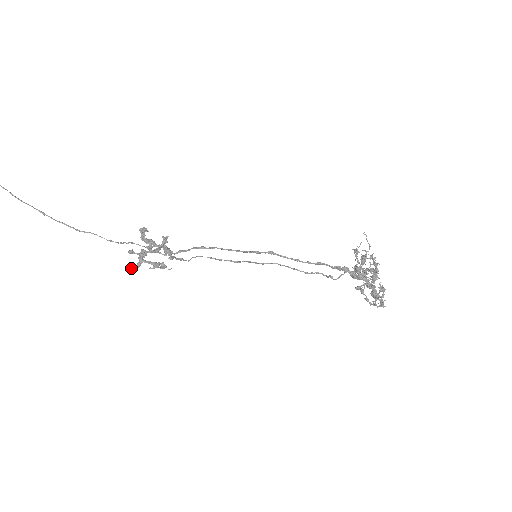
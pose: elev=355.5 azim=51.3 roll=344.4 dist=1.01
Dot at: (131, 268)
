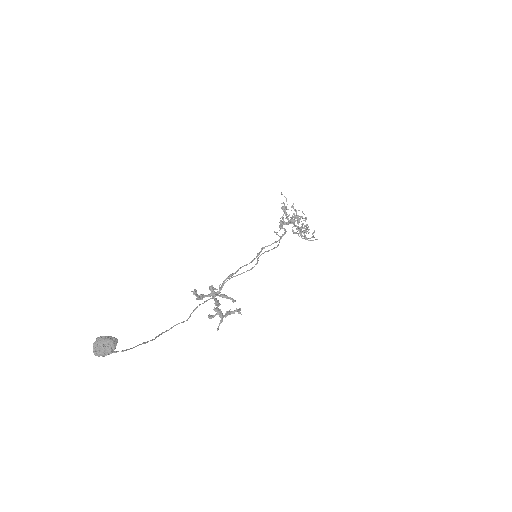
Dot at: (218, 327)
